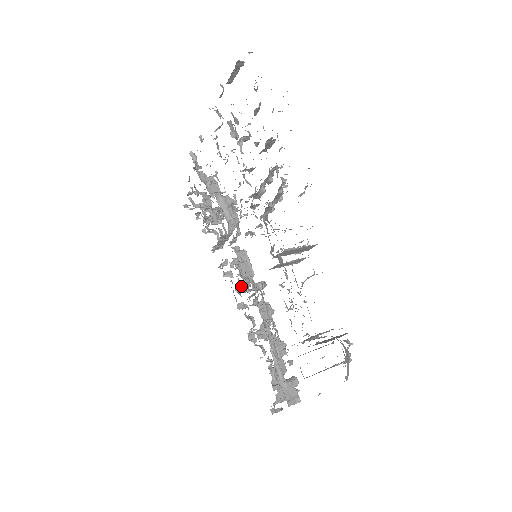
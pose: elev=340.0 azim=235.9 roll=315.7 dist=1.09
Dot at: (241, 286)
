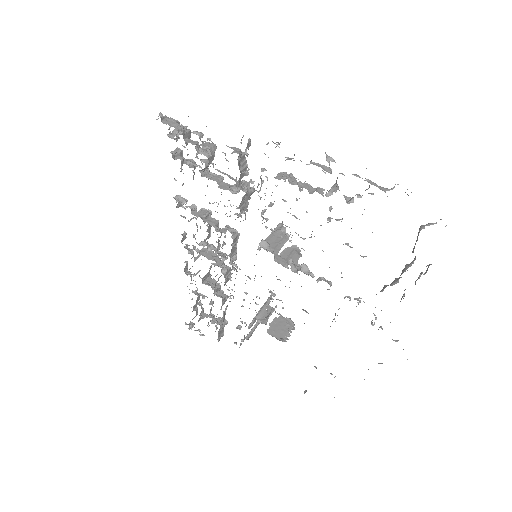
Dot at: (207, 244)
